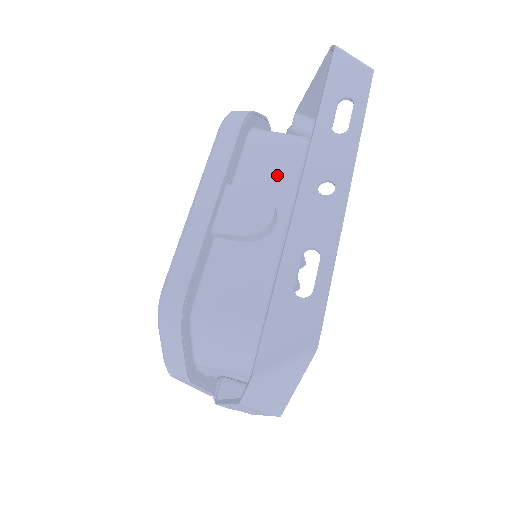
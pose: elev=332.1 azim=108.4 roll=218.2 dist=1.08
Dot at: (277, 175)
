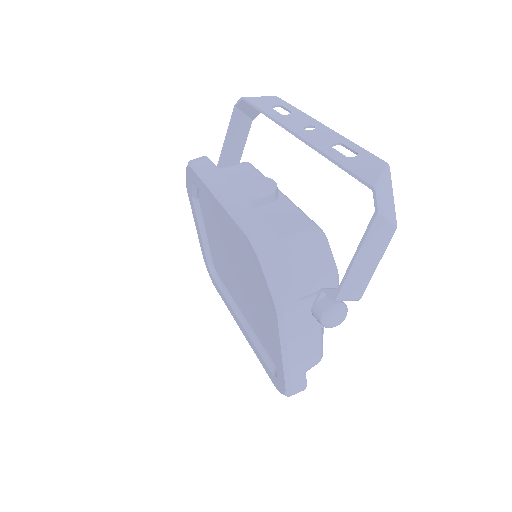
Dot at: (250, 176)
